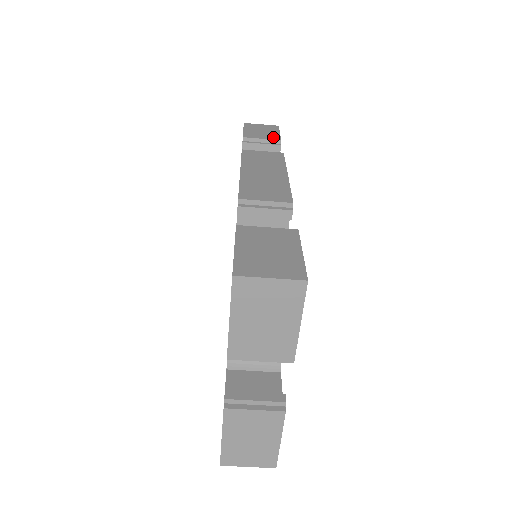
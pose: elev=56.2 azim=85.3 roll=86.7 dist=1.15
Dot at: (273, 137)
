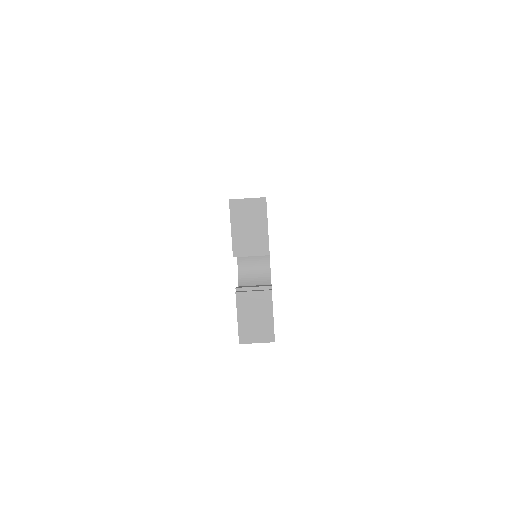
Dot at: occluded
